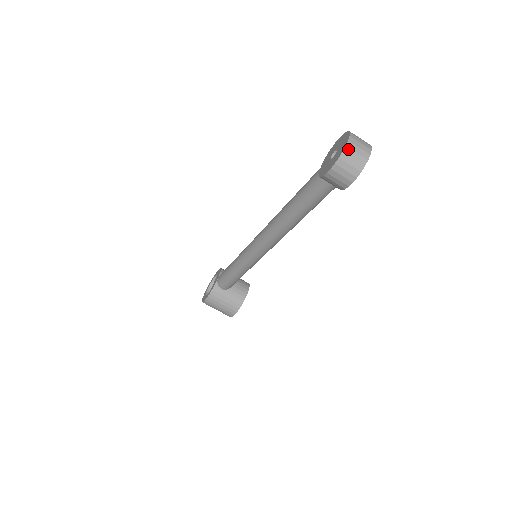
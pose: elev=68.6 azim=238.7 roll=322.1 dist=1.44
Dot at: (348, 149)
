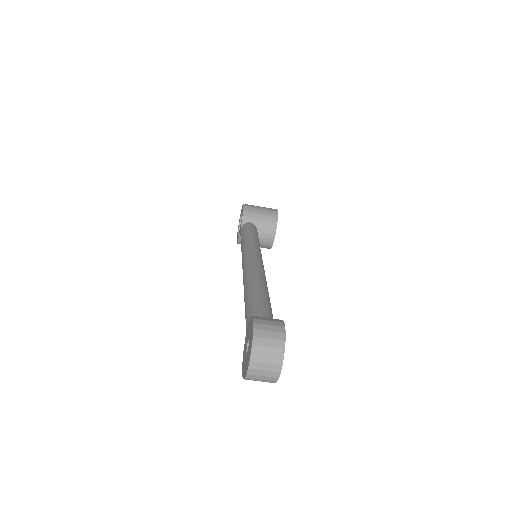
Dot at: (250, 375)
